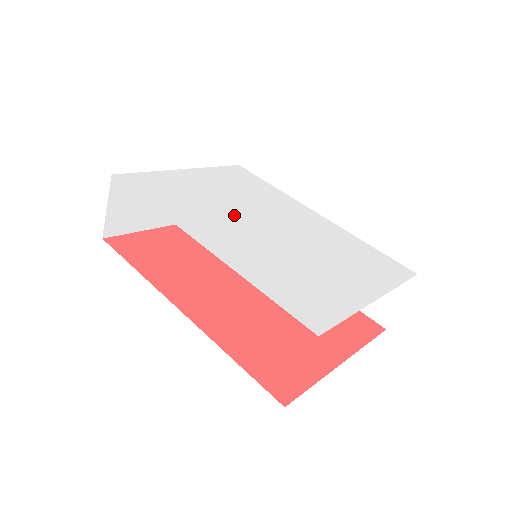
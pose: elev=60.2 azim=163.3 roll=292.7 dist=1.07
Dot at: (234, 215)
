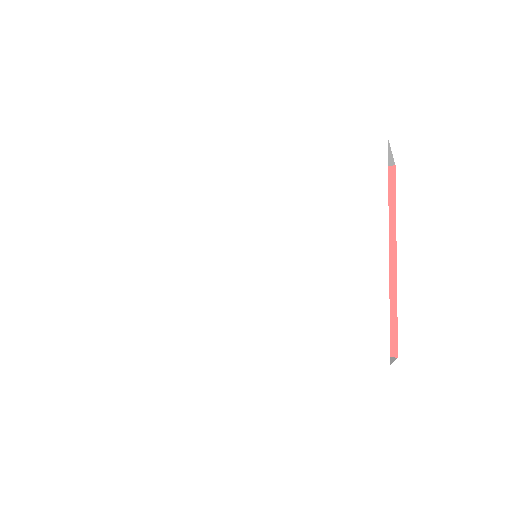
Dot at: (214, 274)
